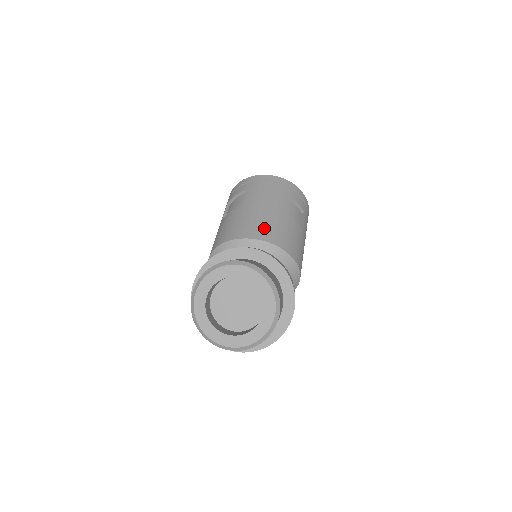
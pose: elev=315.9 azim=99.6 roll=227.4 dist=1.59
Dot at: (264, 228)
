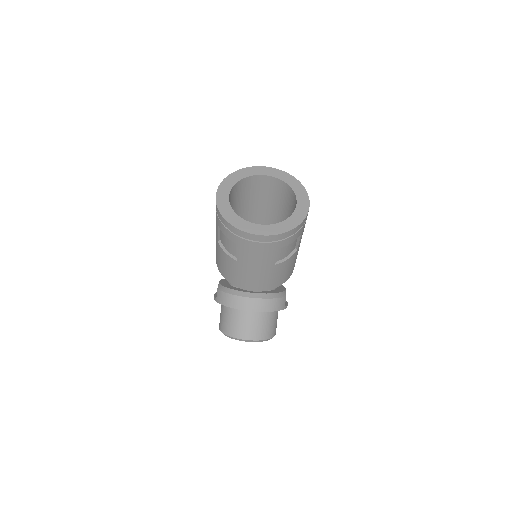
Dot at: (260, 284)
